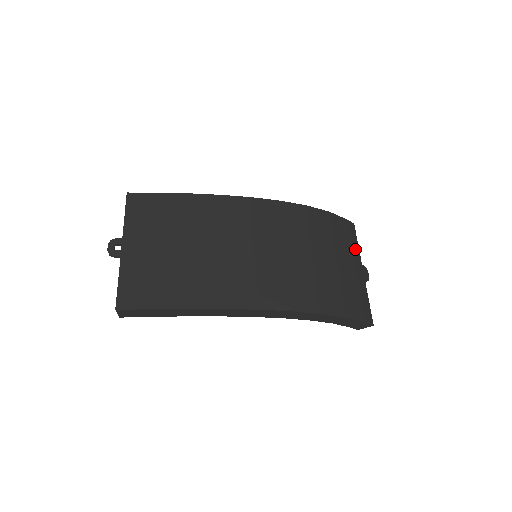
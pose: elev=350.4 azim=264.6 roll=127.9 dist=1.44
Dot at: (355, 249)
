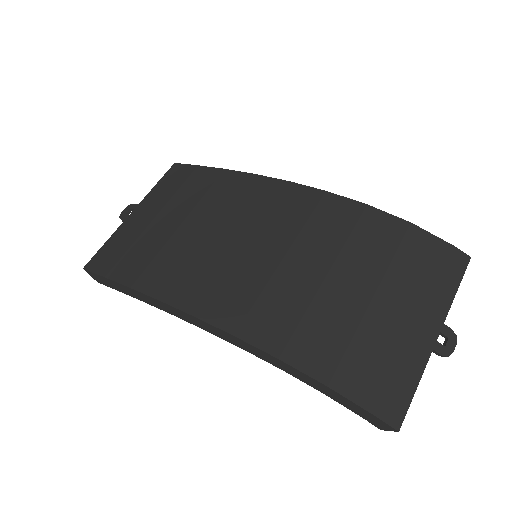
Dot at: (440, 294)
